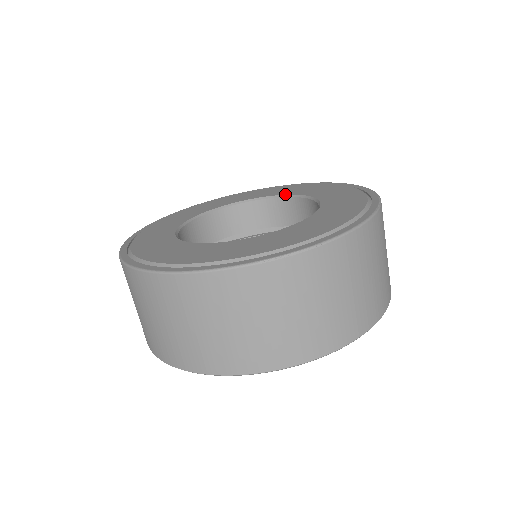
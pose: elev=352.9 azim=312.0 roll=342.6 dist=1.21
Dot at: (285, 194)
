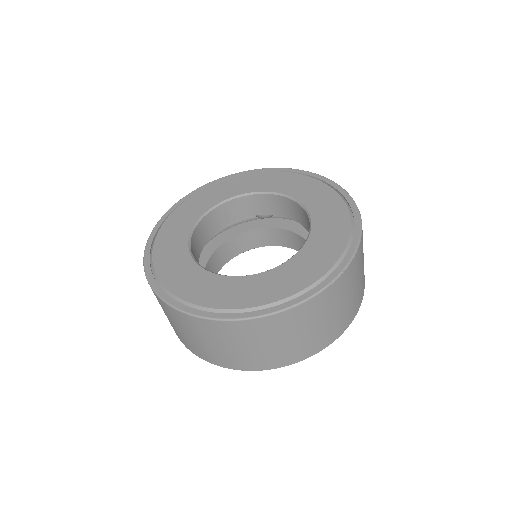
Dot at: (249, 192)
